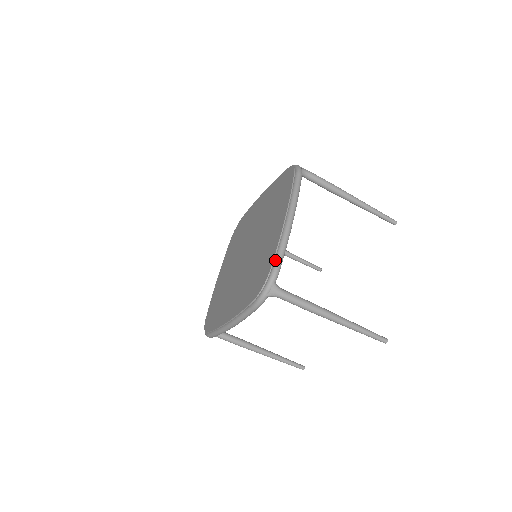
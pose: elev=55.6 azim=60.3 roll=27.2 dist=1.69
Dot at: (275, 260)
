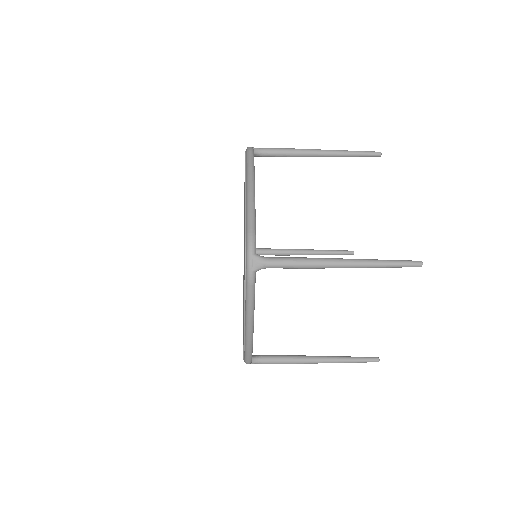
Dot at: (244, 356)
